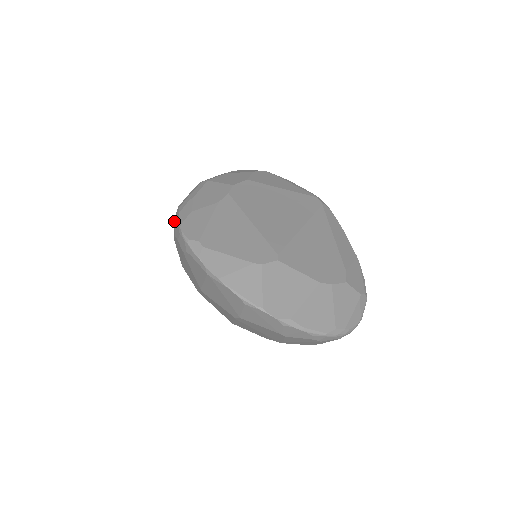
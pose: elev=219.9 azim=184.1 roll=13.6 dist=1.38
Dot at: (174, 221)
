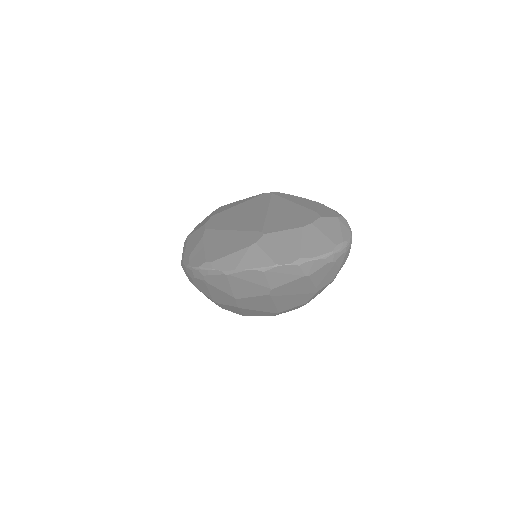
Dot at: (185, 273)
